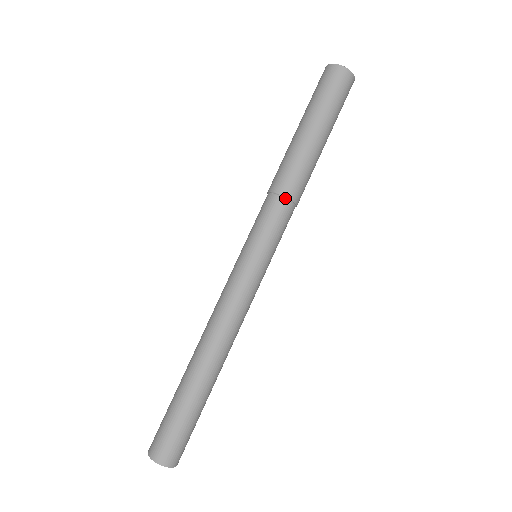
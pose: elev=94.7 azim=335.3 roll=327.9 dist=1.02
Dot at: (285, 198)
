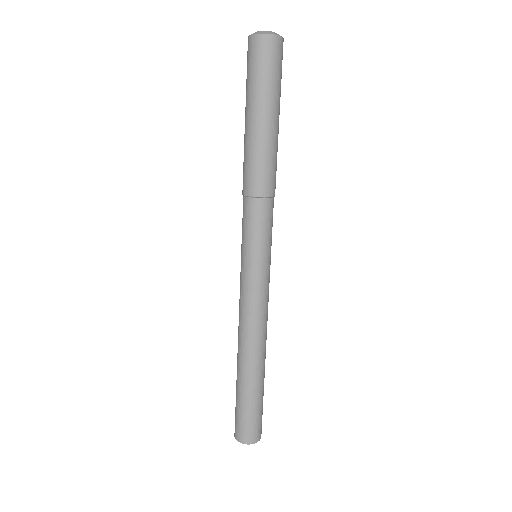
Dot at: (272, 198)
